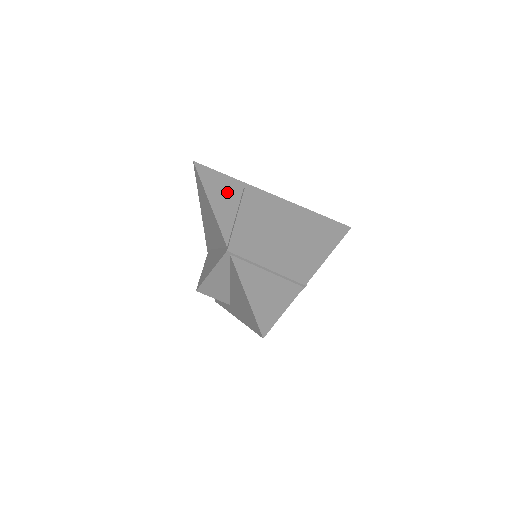
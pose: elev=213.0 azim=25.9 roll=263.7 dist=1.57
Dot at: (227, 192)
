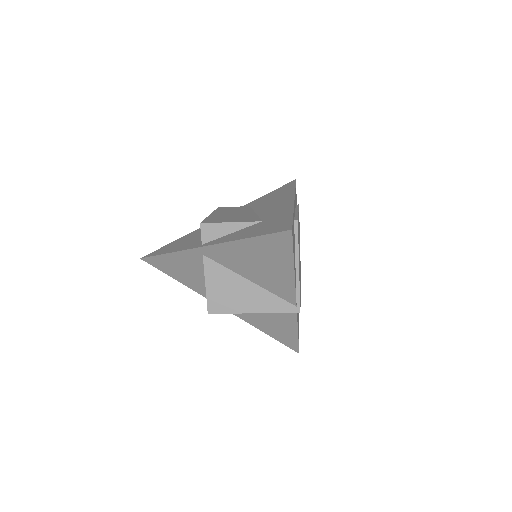
Dot at: occluded
